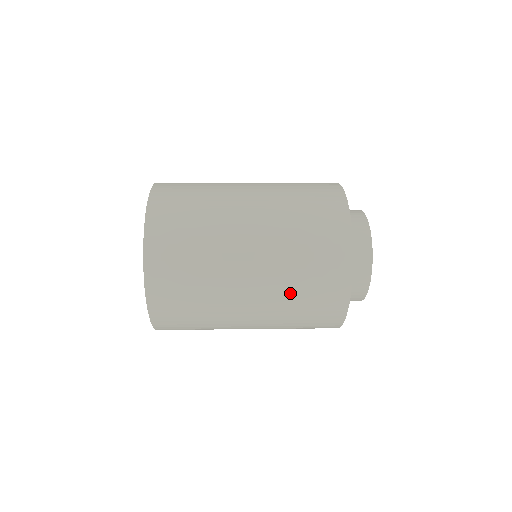
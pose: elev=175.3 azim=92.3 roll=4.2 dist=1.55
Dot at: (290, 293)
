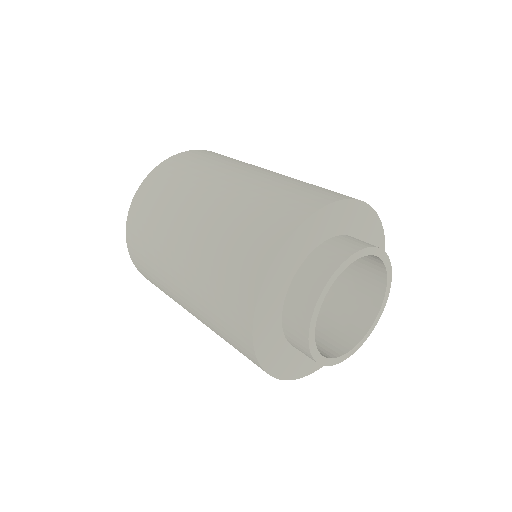
Dot at: (220, 237)
